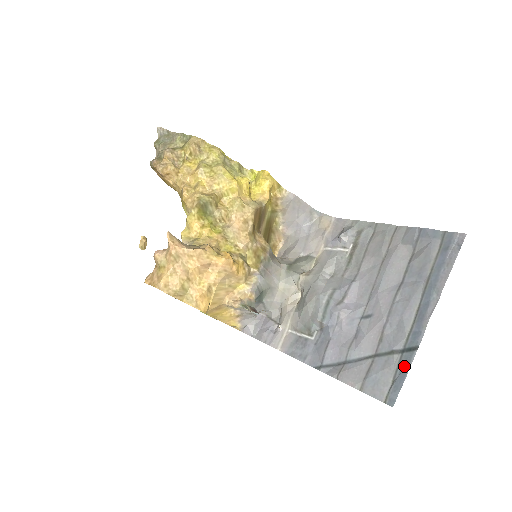
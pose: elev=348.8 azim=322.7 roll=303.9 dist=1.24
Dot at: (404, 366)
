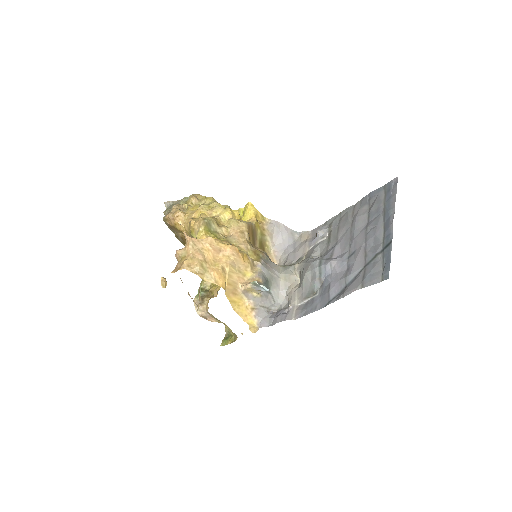
Dot at: (387, 255)
